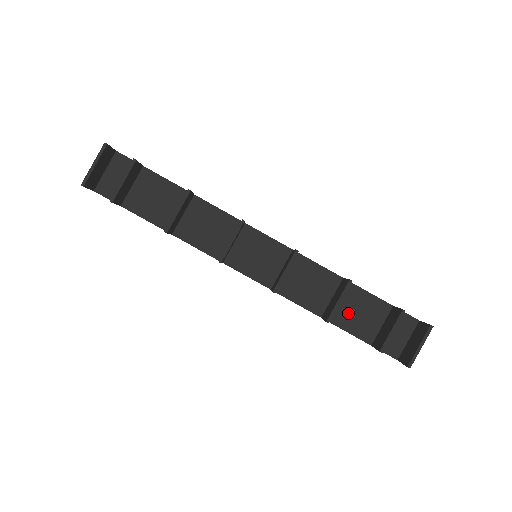
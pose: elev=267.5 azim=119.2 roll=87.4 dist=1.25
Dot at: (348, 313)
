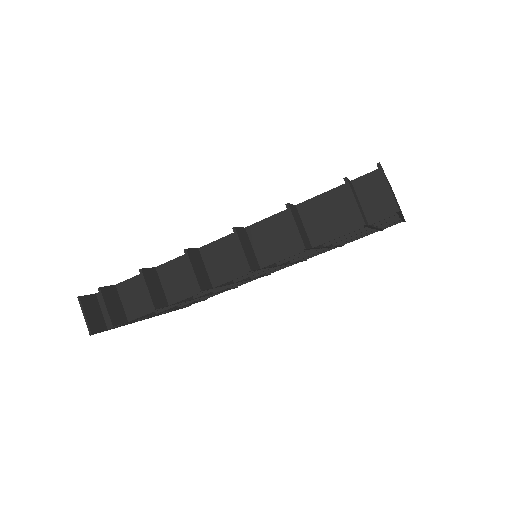
Dot at: (323, 225)
